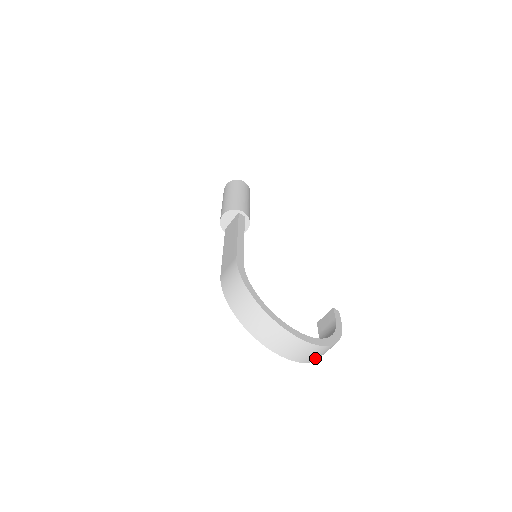
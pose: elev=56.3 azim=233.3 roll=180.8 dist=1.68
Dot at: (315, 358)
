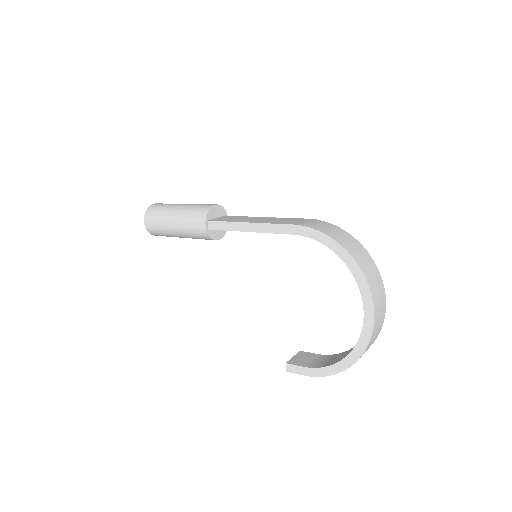
Dot at: (361, 356)
